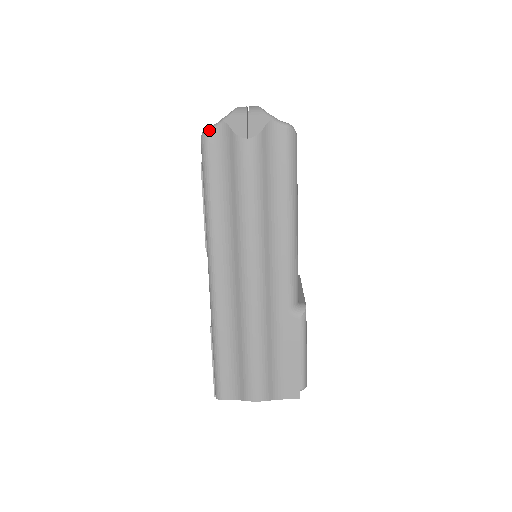
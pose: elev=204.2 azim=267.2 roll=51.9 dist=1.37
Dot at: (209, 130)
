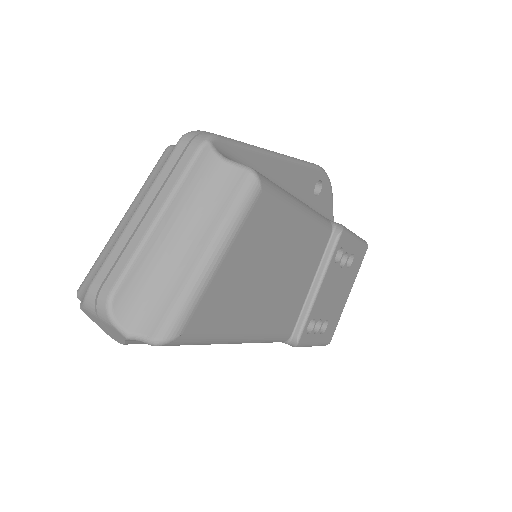
Dot at: occluded
